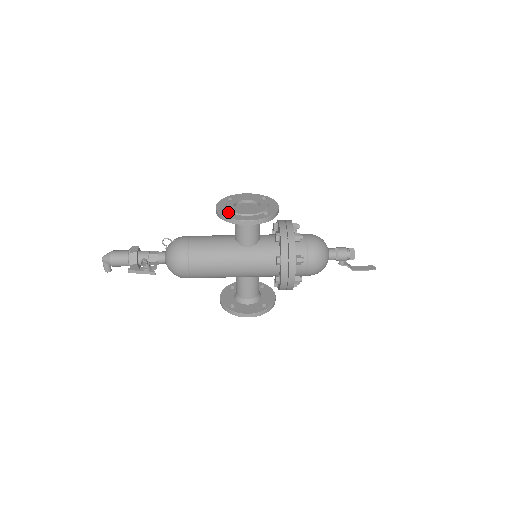
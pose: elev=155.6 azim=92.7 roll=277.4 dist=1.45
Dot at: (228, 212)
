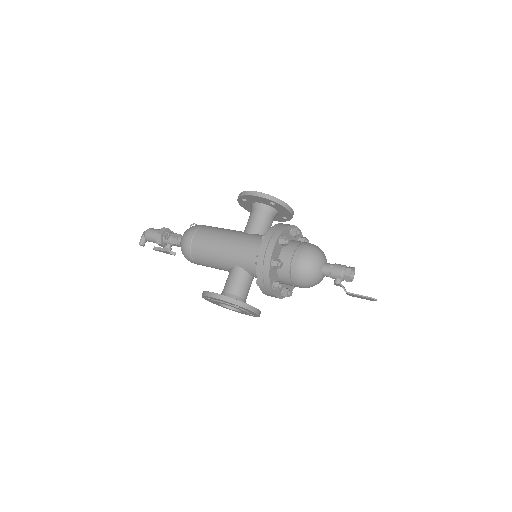
Dot at: occluded
